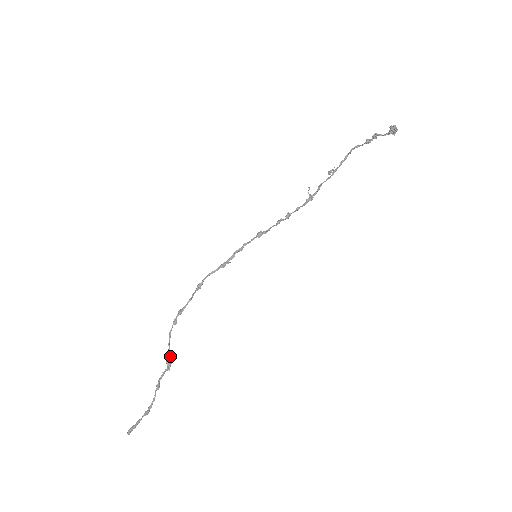
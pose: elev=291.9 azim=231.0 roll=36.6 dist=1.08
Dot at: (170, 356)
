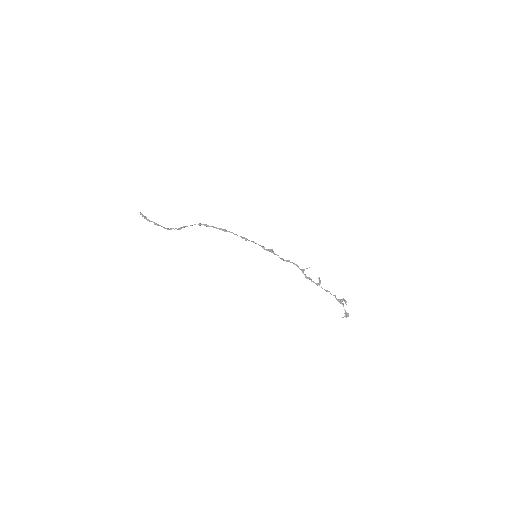
Dot at: (184, 227)
